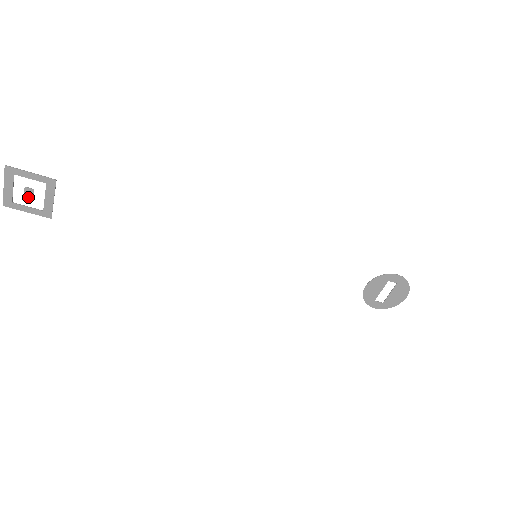
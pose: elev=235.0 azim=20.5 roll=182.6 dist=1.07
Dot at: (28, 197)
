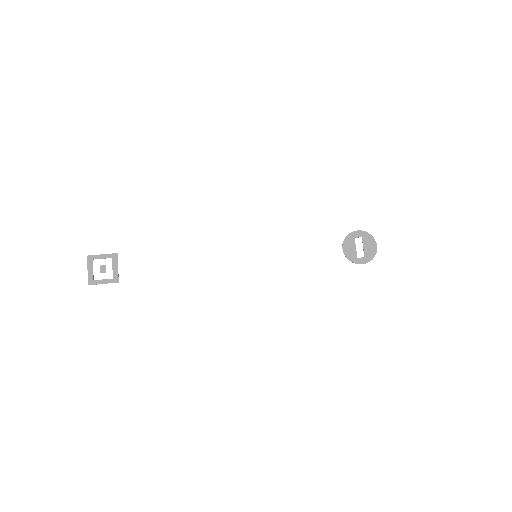
Dot at: (103, 272)
